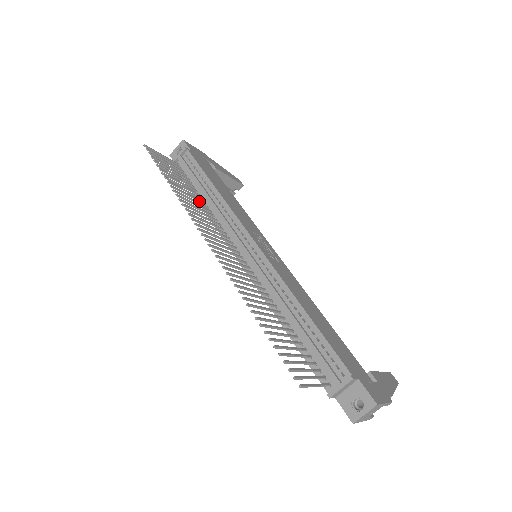
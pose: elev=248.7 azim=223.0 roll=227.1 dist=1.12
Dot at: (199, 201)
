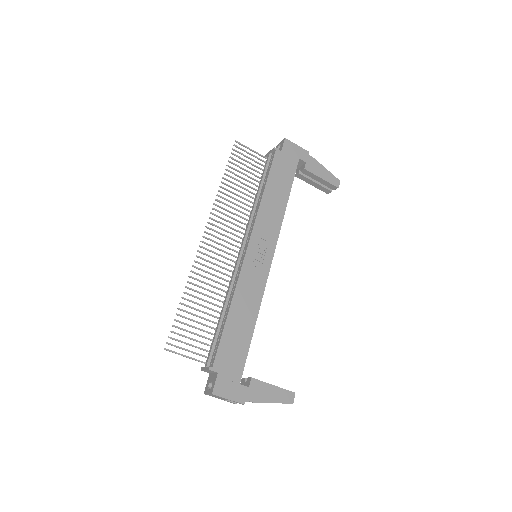
Dot at: occluded
